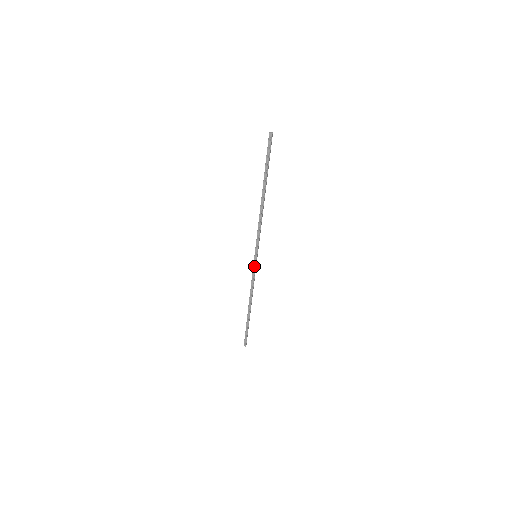
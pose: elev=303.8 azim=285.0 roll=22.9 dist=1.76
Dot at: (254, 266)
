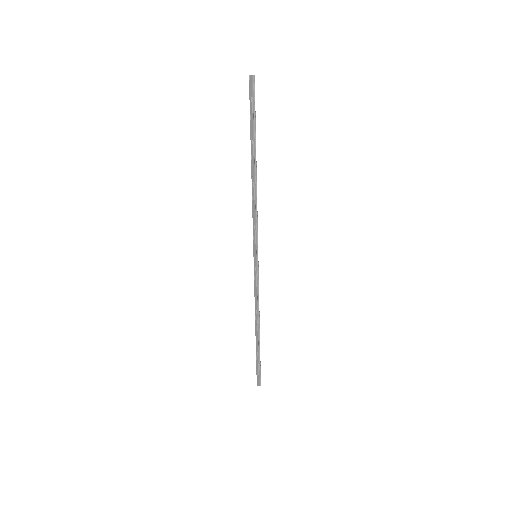
Dot at: (256, 271)
